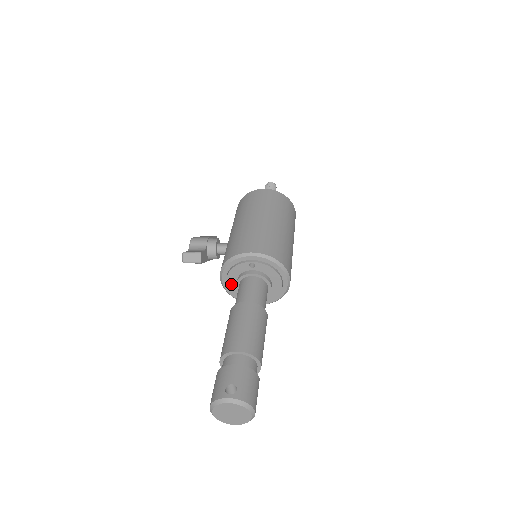
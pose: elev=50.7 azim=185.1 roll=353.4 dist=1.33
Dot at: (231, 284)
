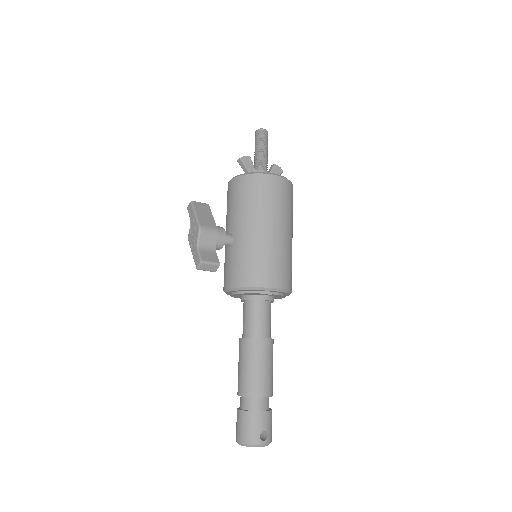
Dot at: (237, 295)
